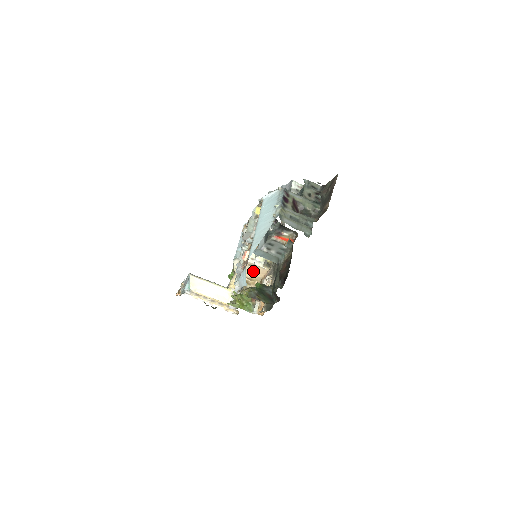
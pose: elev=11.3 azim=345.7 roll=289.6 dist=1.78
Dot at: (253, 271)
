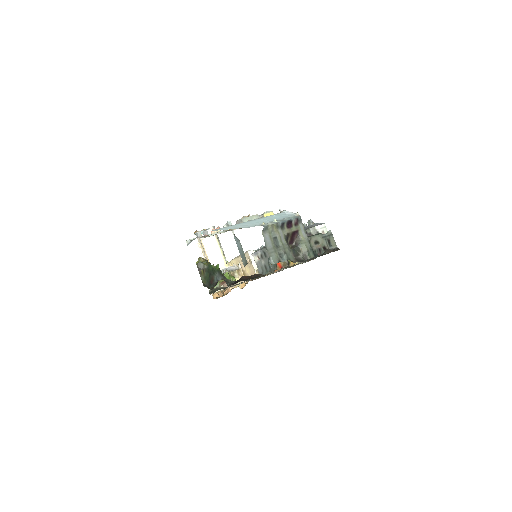
Dot at: (248, 267)
